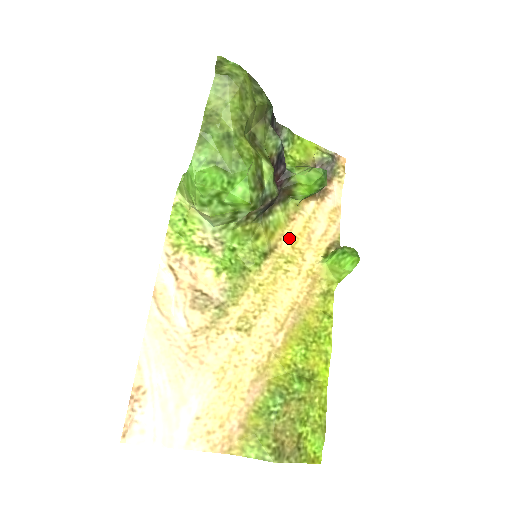
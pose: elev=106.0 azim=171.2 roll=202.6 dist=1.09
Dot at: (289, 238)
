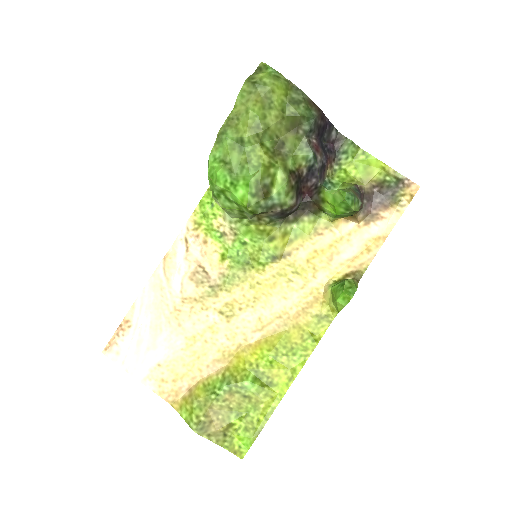
Dot at: (308, 251)
